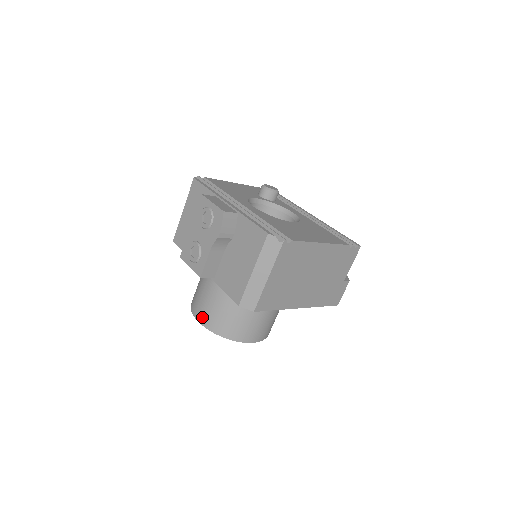
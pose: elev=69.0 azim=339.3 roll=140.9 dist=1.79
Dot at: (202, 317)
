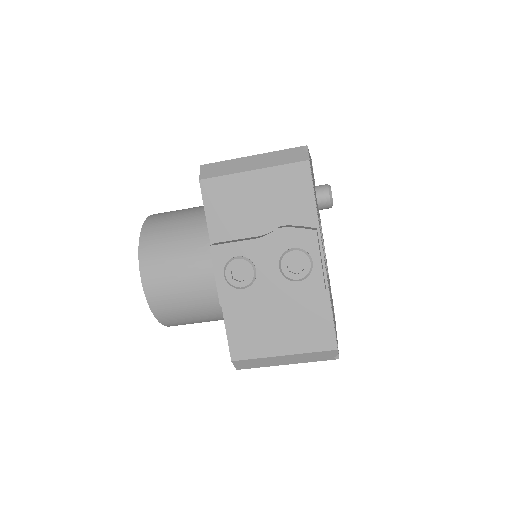
Dot at: (153, 287)
